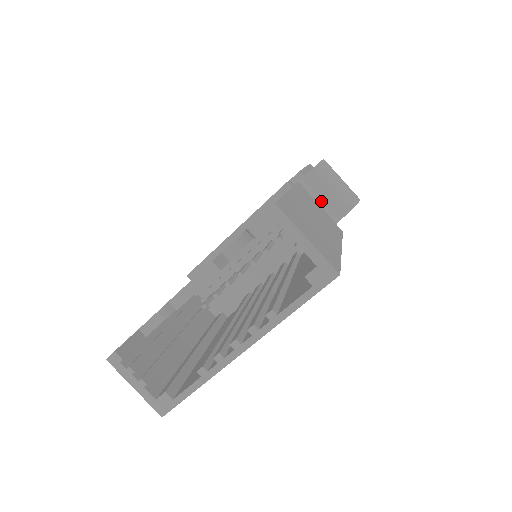
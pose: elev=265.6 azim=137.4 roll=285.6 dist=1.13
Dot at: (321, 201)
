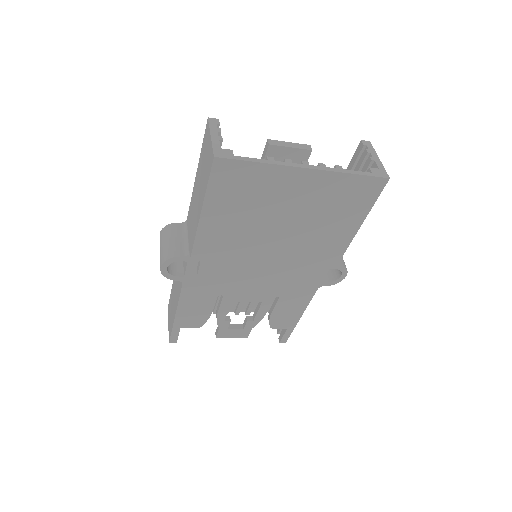
Dot at: occluded
